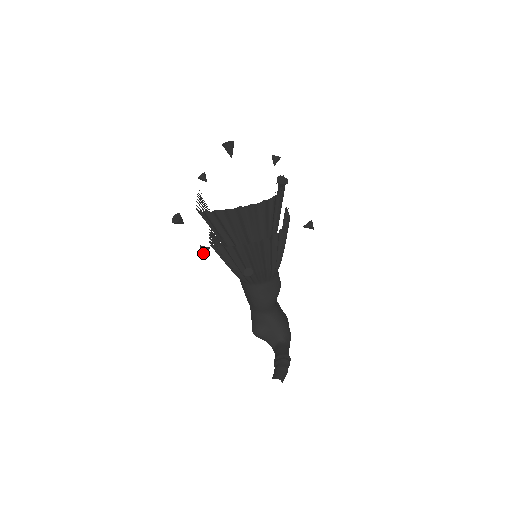
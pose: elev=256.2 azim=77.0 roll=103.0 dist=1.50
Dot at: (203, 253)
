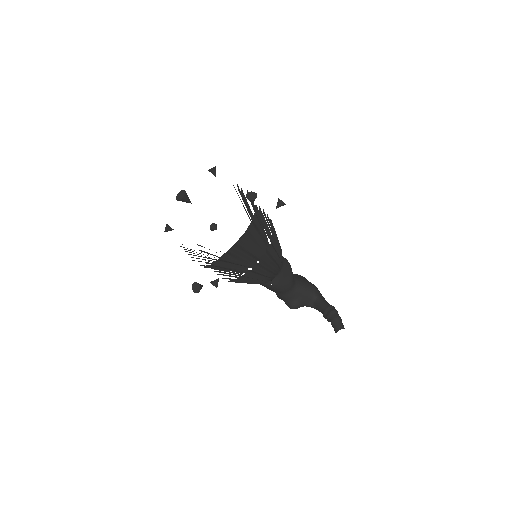
Dot at: (217, 286)
